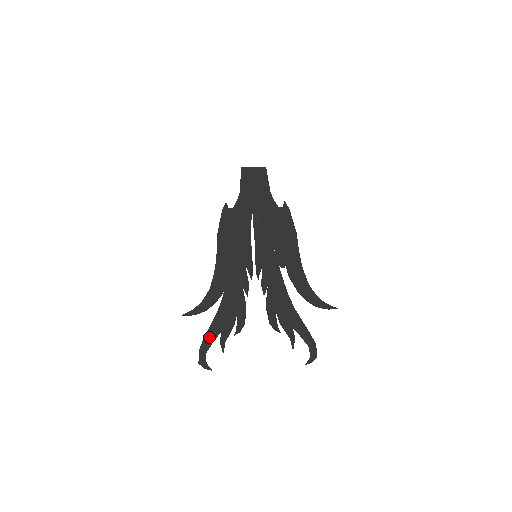
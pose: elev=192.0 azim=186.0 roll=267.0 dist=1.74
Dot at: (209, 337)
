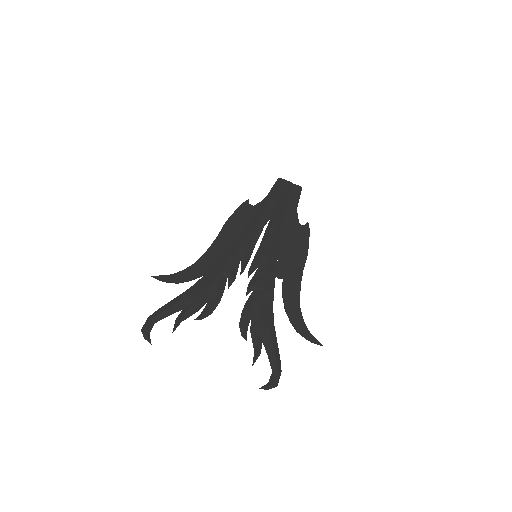
Dot at: (167, 308)
